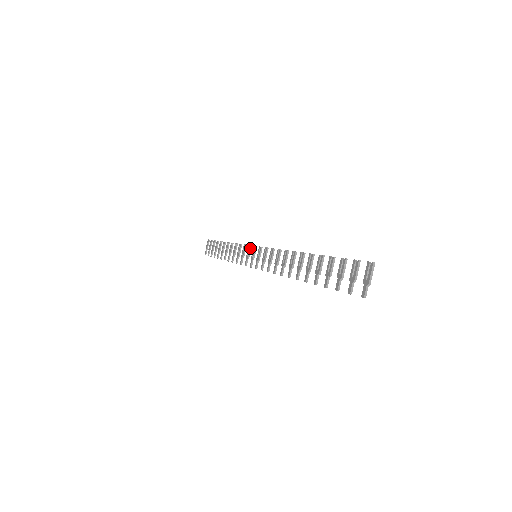
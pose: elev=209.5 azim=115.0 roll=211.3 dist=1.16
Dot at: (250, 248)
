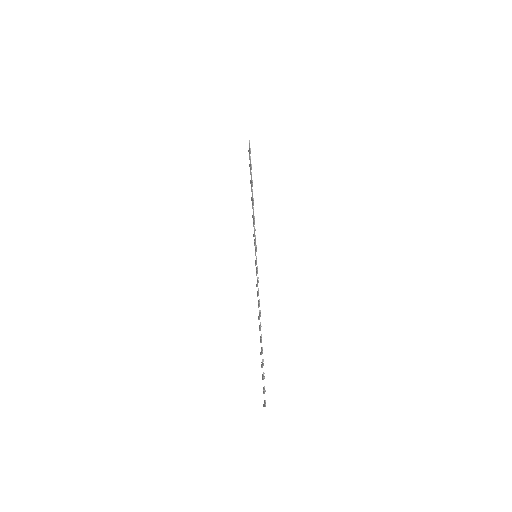
Dot at: (255, 240)
